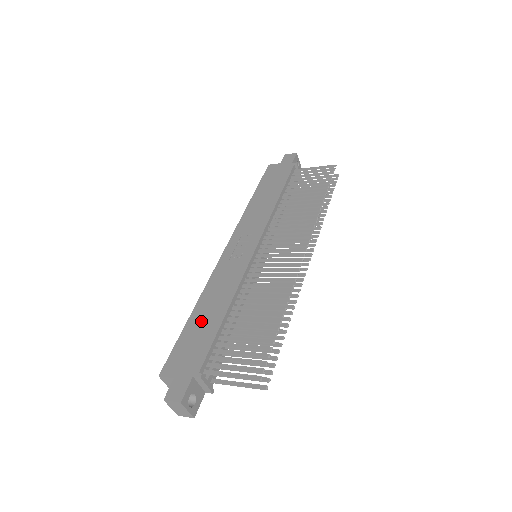
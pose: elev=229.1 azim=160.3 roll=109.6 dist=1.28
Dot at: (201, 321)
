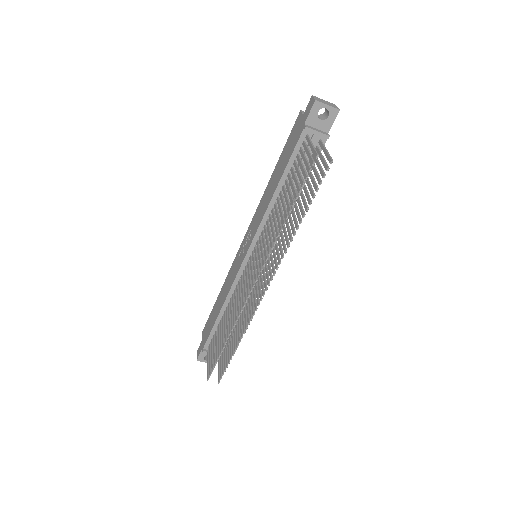
Dot at: (216, 307)
